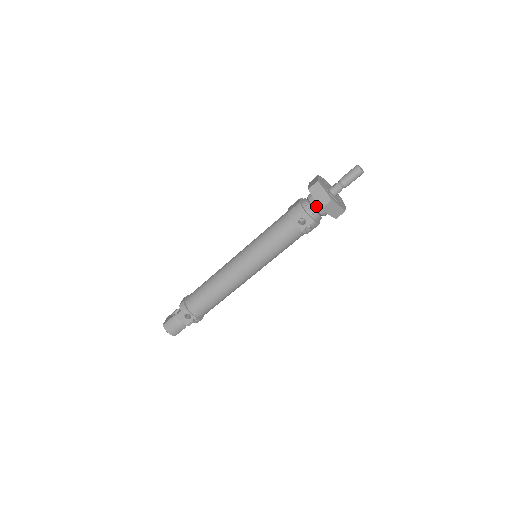
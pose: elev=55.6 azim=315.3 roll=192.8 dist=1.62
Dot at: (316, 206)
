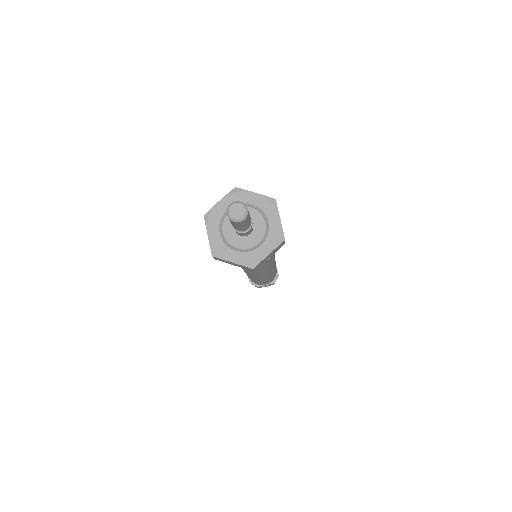
Dot at: occluded
